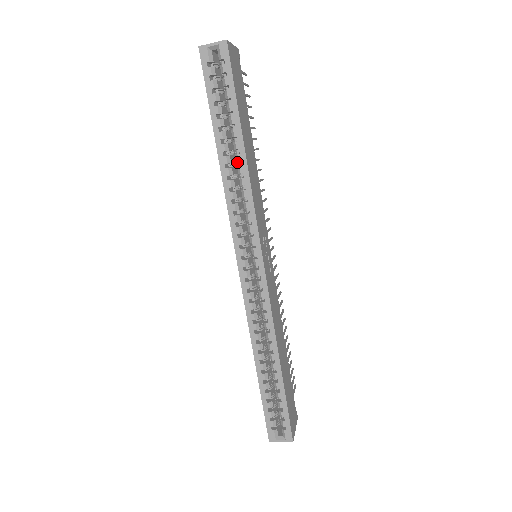
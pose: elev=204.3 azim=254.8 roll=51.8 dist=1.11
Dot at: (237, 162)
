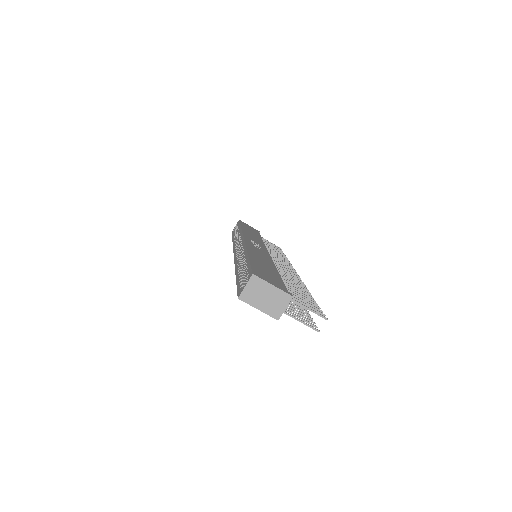
Dot at: occluded
